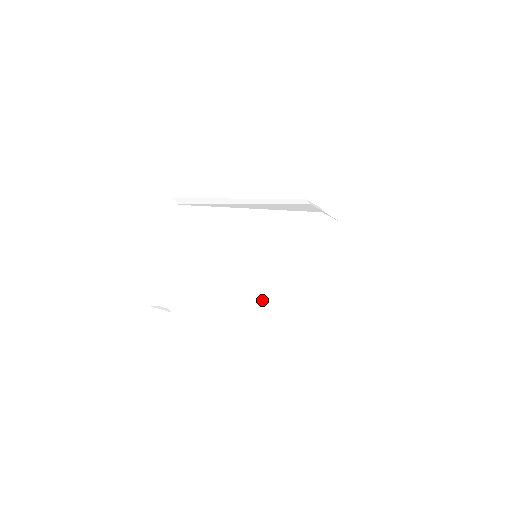
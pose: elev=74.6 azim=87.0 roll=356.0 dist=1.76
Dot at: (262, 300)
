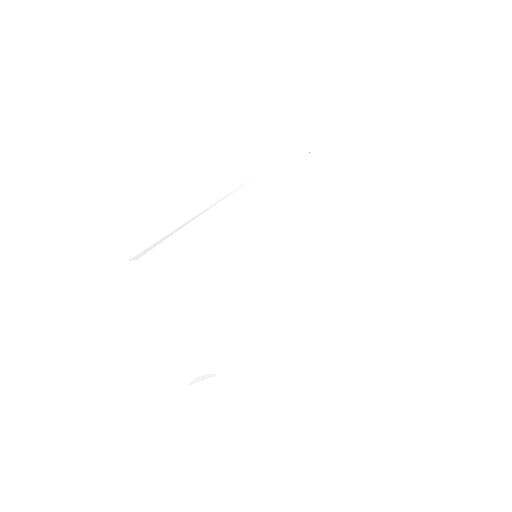
Dot at: (294, 290)
